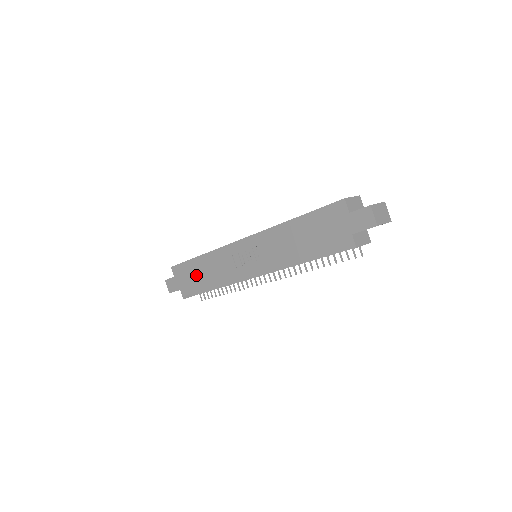
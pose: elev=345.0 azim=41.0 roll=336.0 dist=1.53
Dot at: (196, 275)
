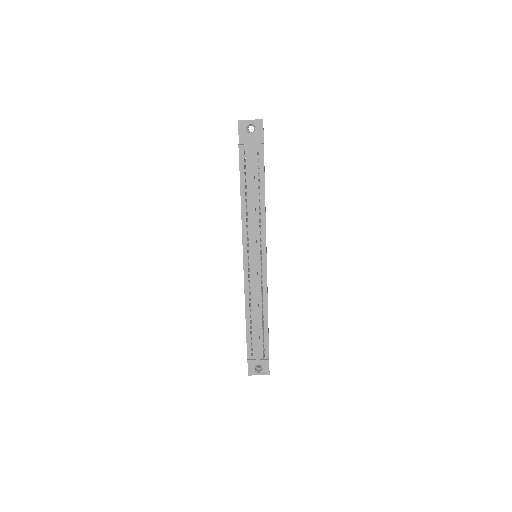
Dot at: occluded
